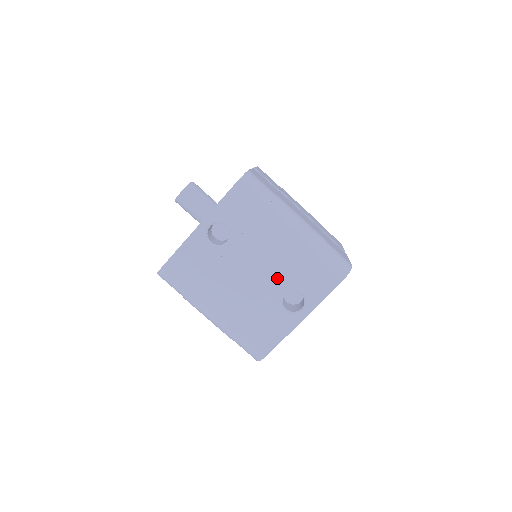
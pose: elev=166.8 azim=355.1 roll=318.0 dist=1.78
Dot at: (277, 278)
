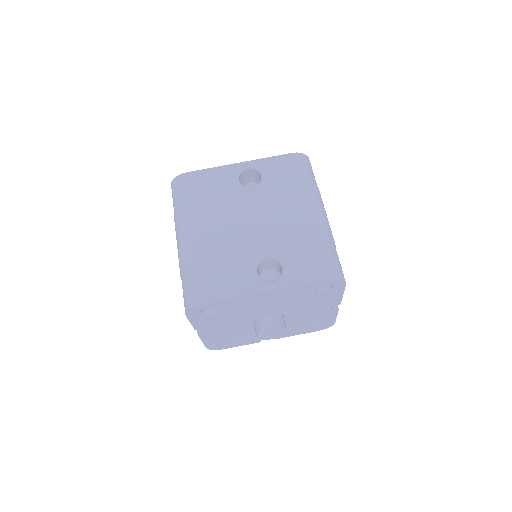
Dot at: (271, 239)
